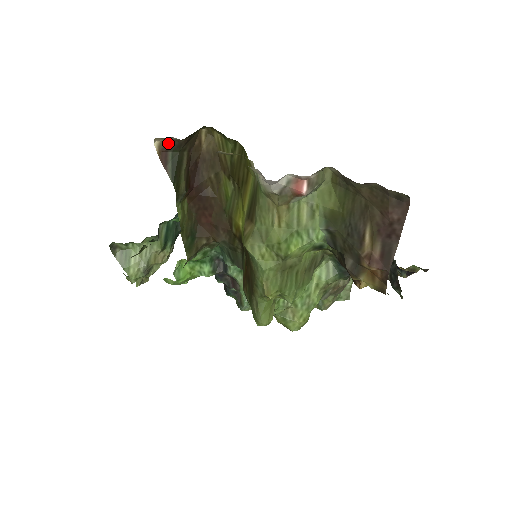
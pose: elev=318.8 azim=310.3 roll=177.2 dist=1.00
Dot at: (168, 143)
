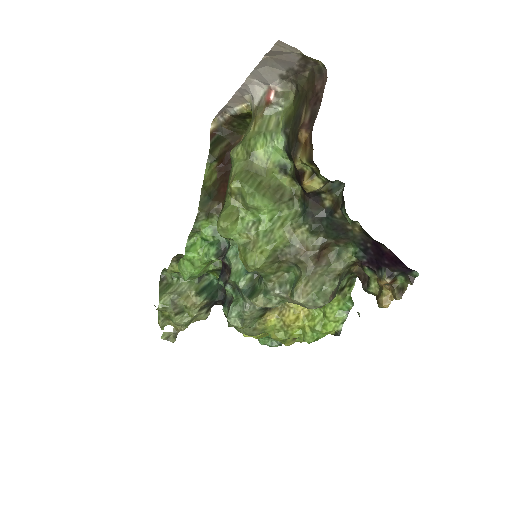
Dot at: (219, 128)
